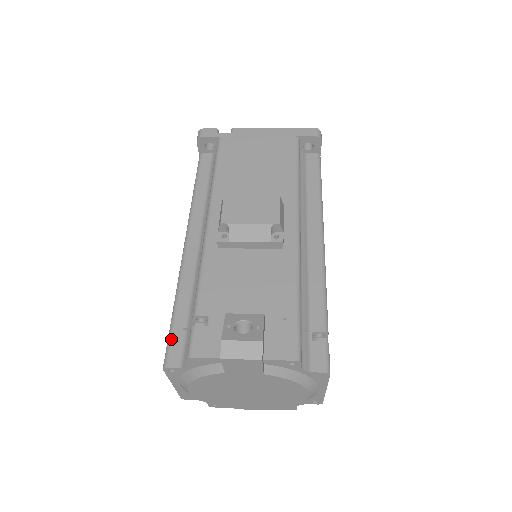
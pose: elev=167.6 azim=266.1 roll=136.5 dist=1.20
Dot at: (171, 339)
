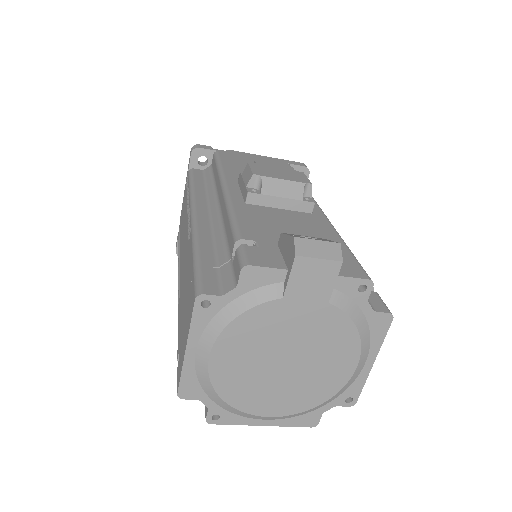
Dot at: (201, 273)
